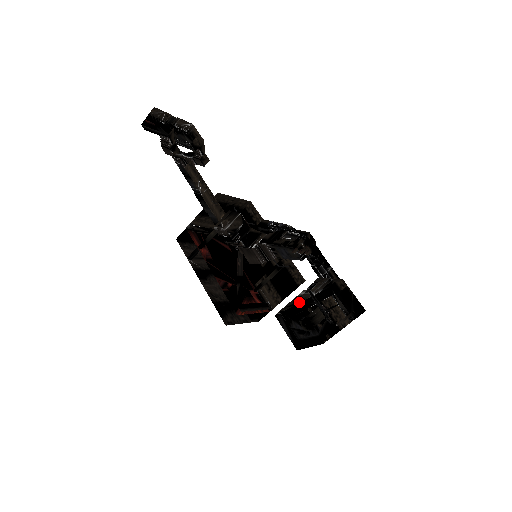
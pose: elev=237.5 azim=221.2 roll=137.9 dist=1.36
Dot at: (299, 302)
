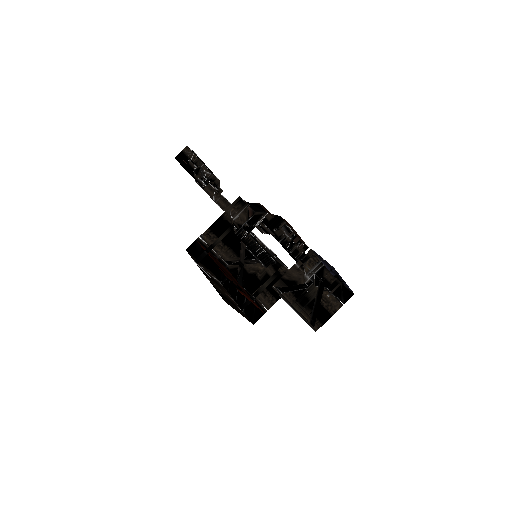
Dot at: (294, 283)
